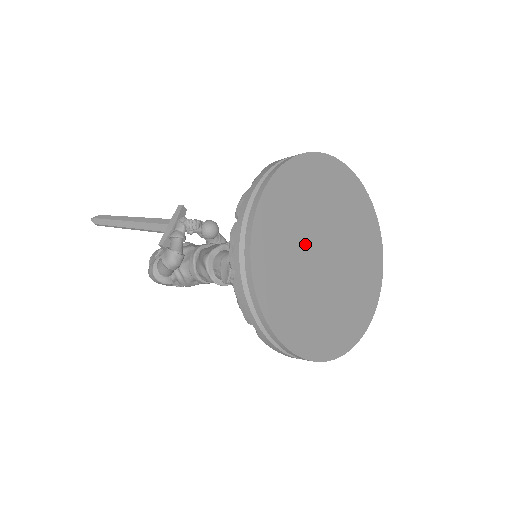
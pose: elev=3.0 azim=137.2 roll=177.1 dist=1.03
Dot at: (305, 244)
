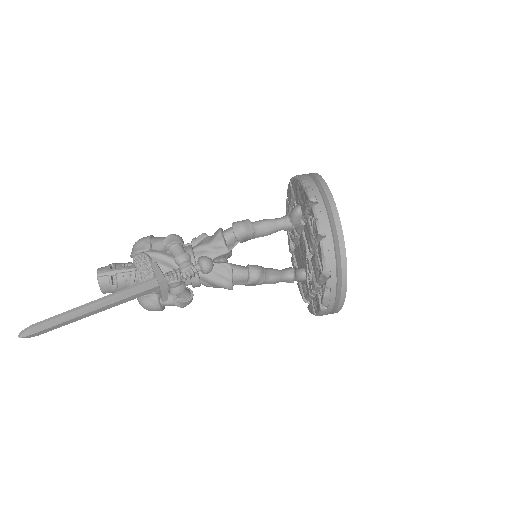
Dot at: occluded
